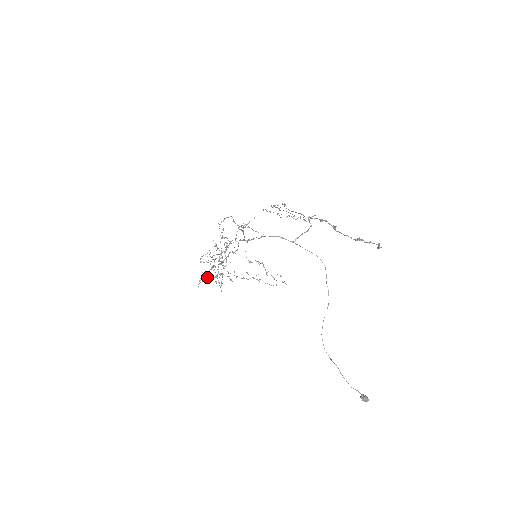
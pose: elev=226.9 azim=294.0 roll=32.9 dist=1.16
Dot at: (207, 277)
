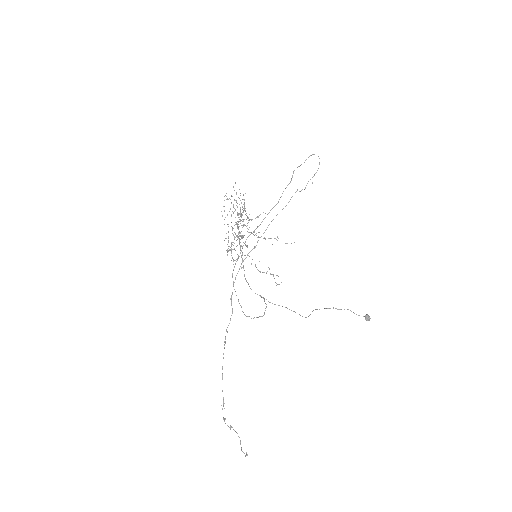
Dot at: (234, 243)
